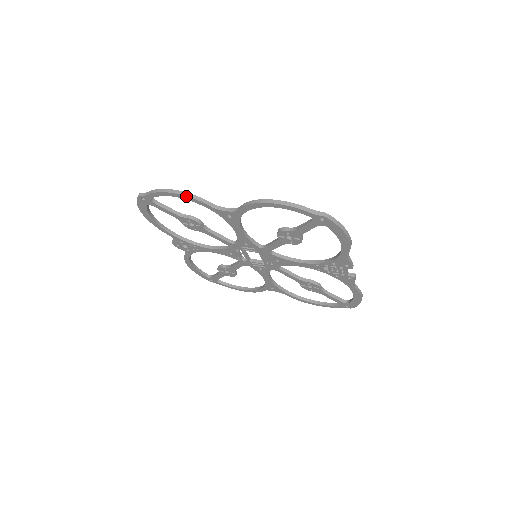
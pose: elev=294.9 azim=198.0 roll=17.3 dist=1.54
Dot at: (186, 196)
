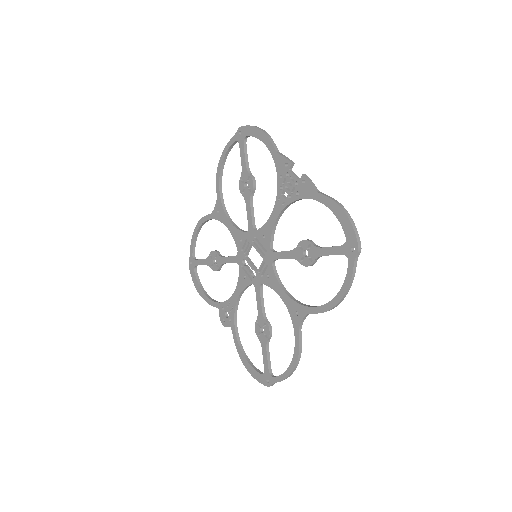
Dot at: (199, 221)
